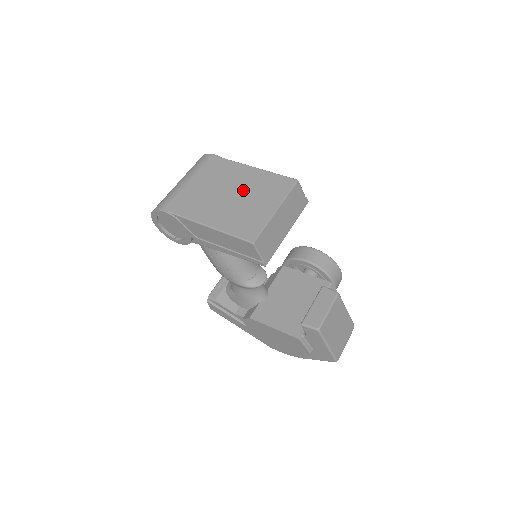
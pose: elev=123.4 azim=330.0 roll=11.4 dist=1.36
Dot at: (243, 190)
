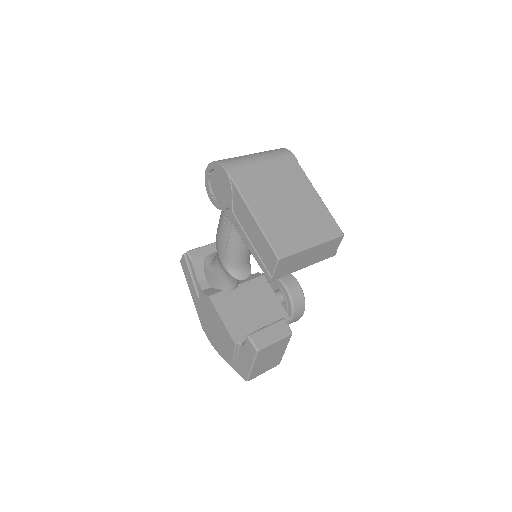
Dot at: (299, 207)
